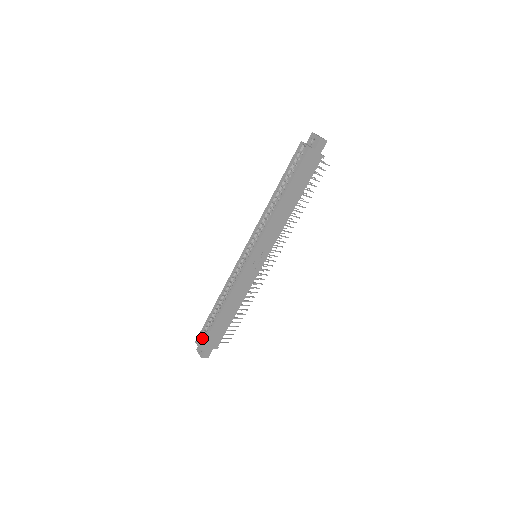
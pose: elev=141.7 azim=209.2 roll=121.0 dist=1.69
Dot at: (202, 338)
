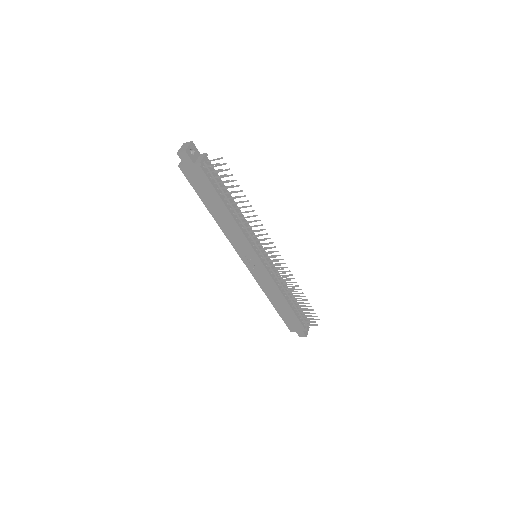
Dot at: occluded
